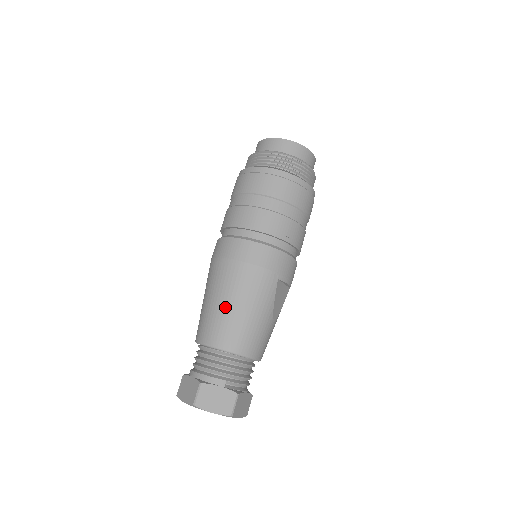
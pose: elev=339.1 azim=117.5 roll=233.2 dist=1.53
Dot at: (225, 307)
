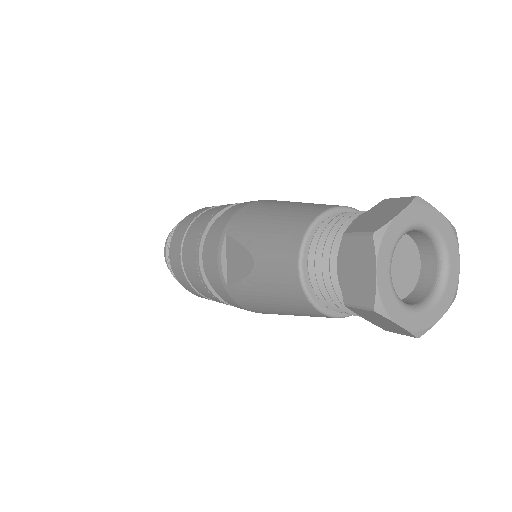
Dot at: occluded
